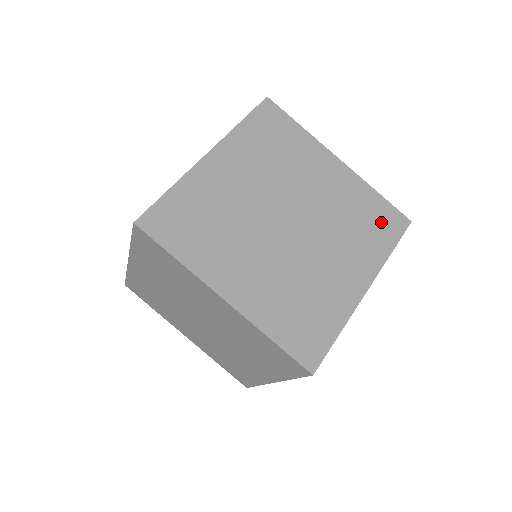
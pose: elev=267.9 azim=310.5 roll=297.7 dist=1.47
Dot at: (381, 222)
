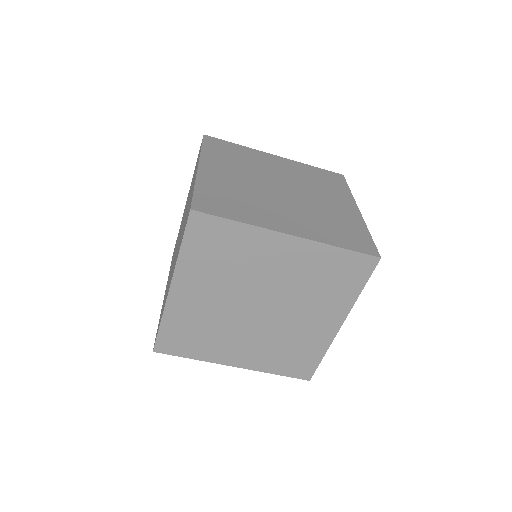
Dot at: (347, 272)
